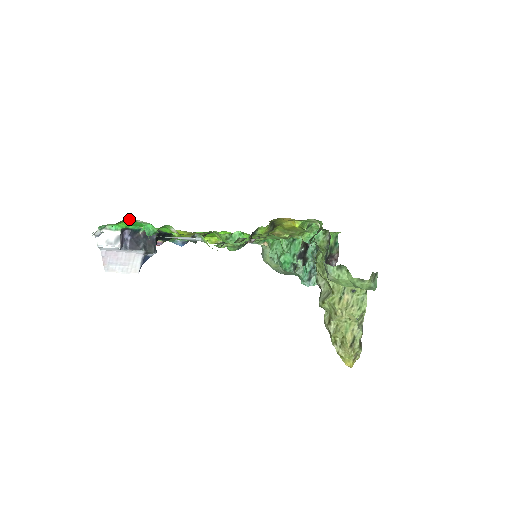
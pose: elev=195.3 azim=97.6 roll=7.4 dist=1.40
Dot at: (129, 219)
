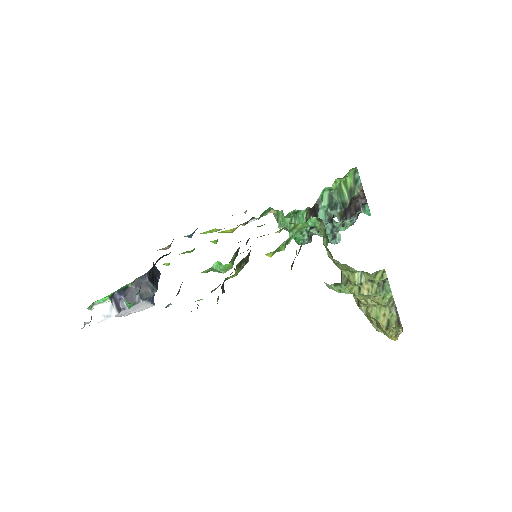
Dot at: occluded
